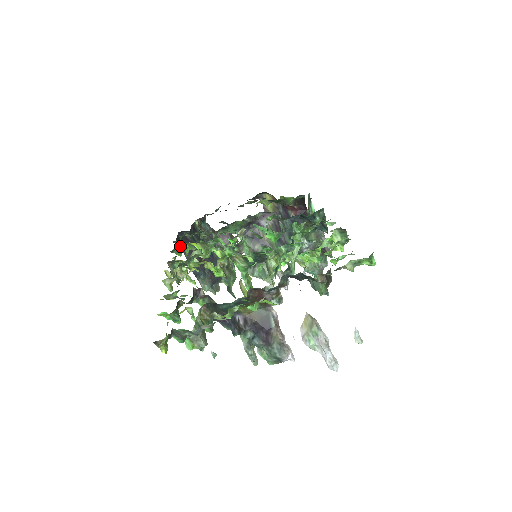
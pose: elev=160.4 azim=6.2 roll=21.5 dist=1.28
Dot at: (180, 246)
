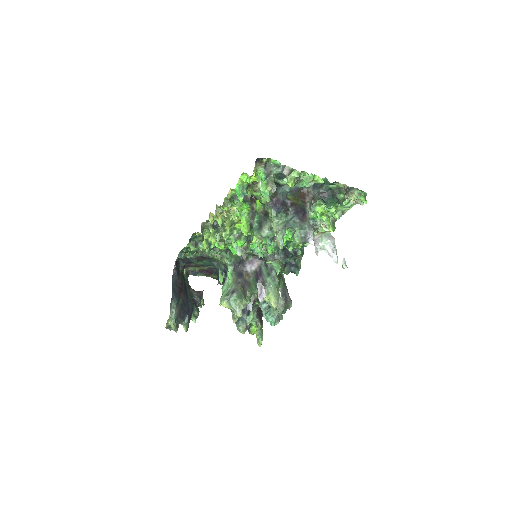
Dot at: (199, 238)
